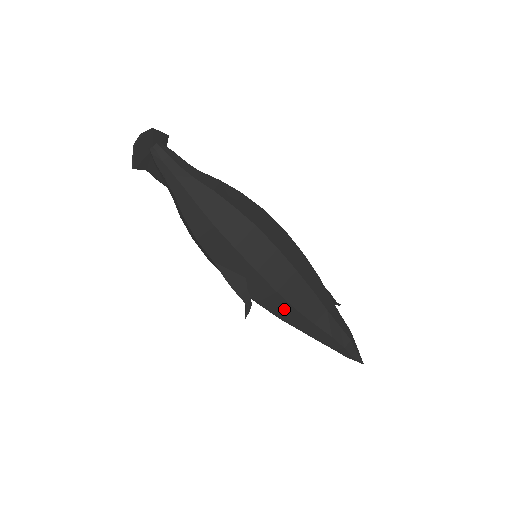
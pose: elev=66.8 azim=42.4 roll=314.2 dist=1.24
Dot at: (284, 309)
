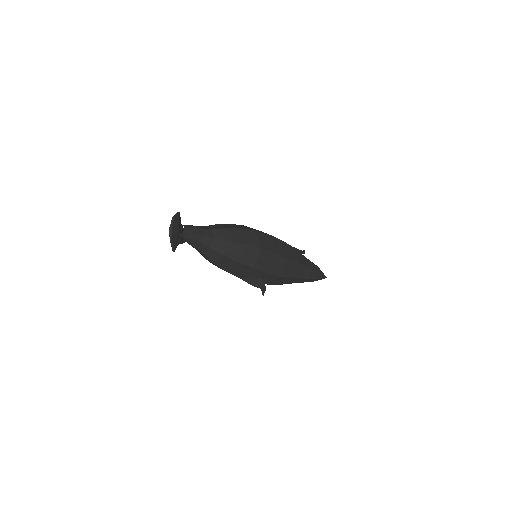
Dot at: (284, 281)
